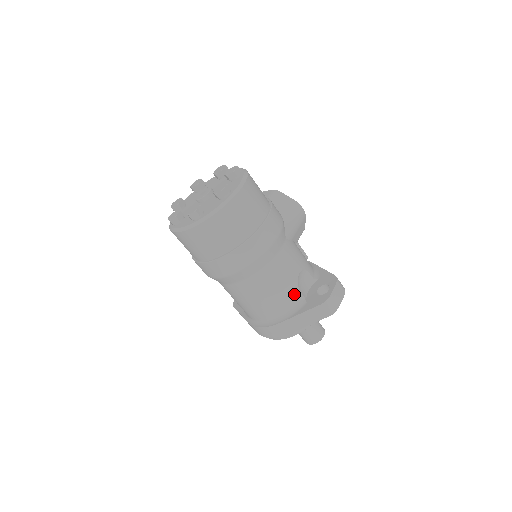
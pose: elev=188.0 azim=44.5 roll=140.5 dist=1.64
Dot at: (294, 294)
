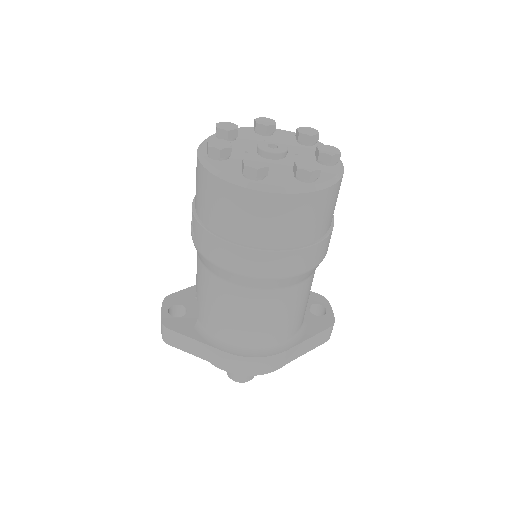
Dot at: occluded
